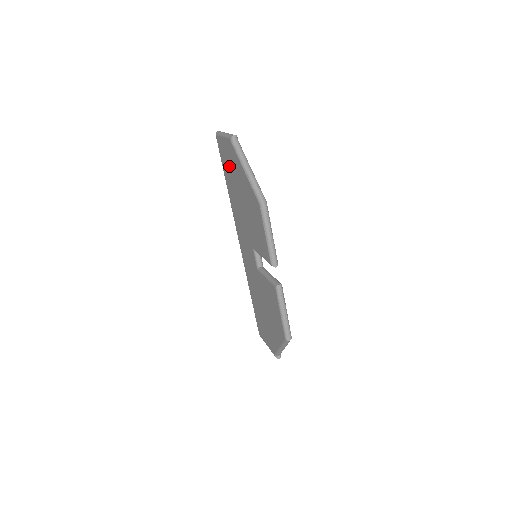
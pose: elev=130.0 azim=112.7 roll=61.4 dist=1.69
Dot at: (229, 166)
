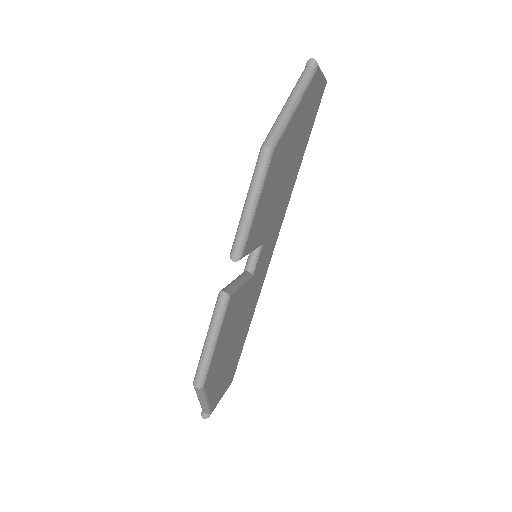
Dot at: occluded
